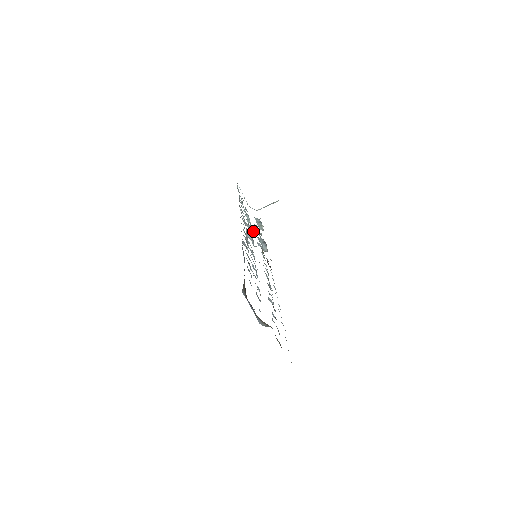
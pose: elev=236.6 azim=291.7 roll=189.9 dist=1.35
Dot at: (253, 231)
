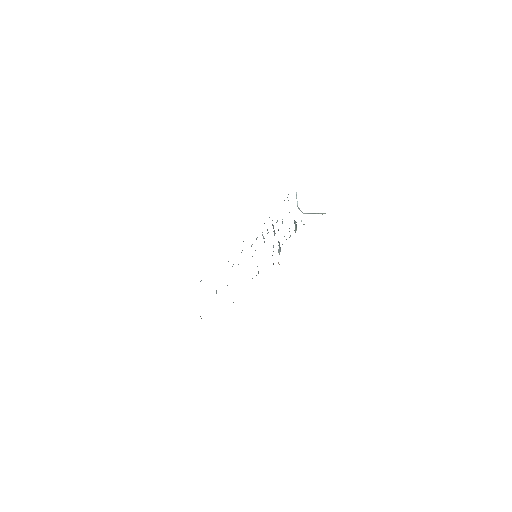
Dot at: occluded
